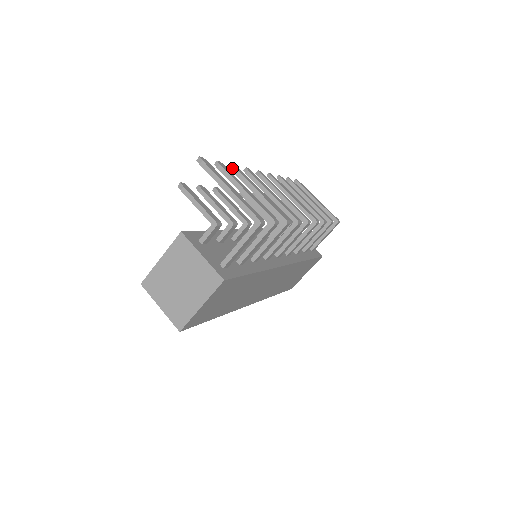
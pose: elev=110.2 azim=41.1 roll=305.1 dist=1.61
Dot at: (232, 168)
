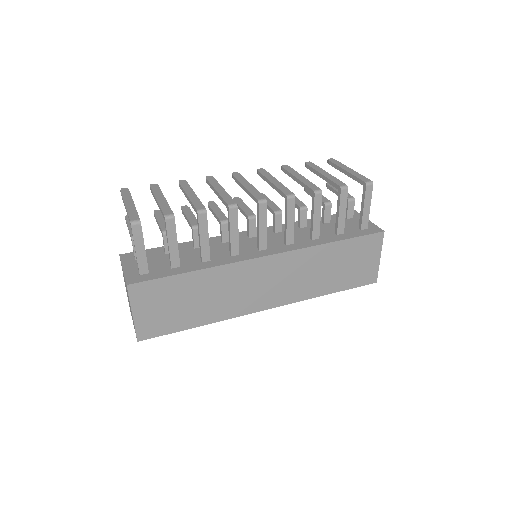
Dot at: occluded
